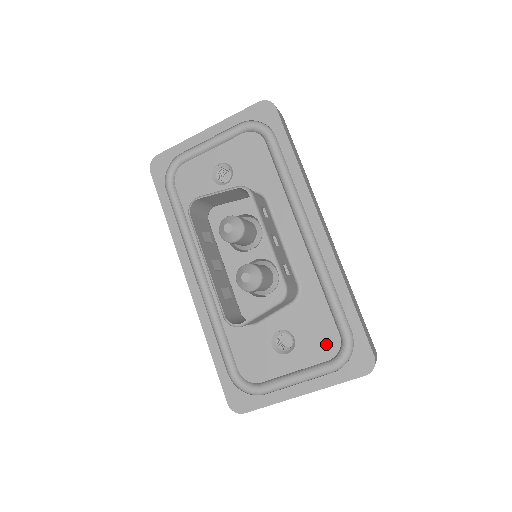
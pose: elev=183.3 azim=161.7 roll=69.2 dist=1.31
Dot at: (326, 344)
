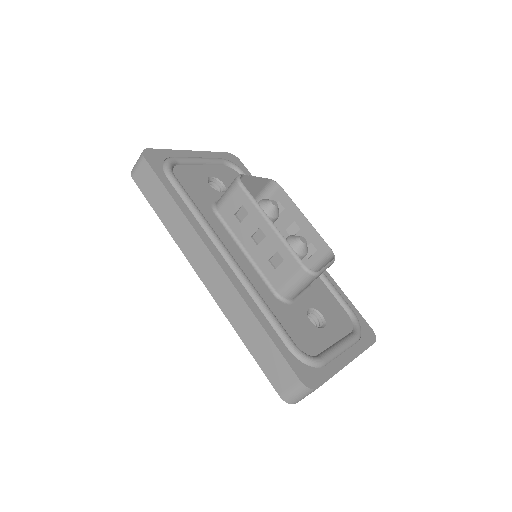
Dot at: (343, 320)
